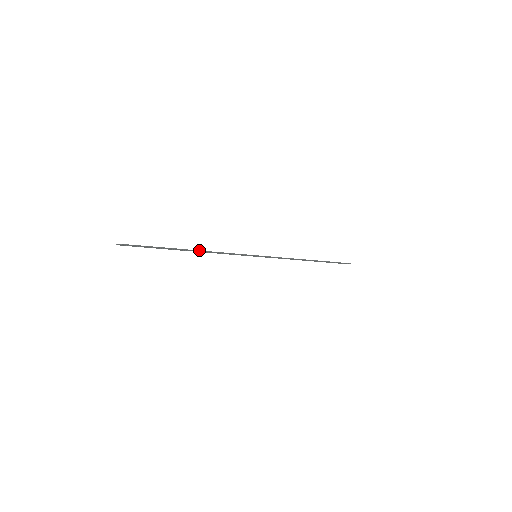
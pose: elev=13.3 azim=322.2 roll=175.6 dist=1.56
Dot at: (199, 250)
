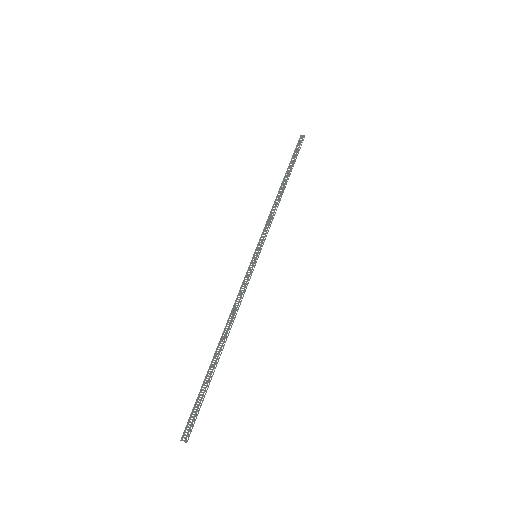
Dot at: occluded
